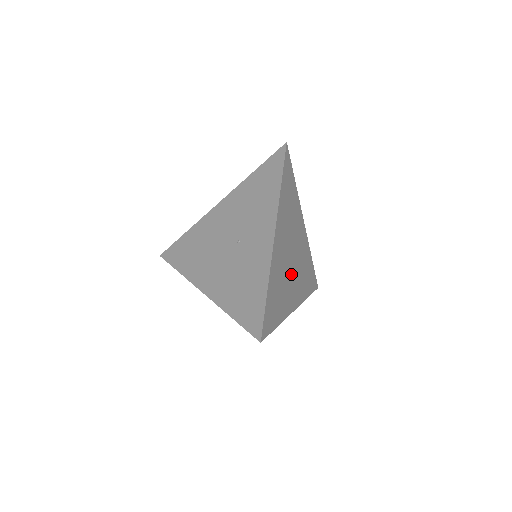
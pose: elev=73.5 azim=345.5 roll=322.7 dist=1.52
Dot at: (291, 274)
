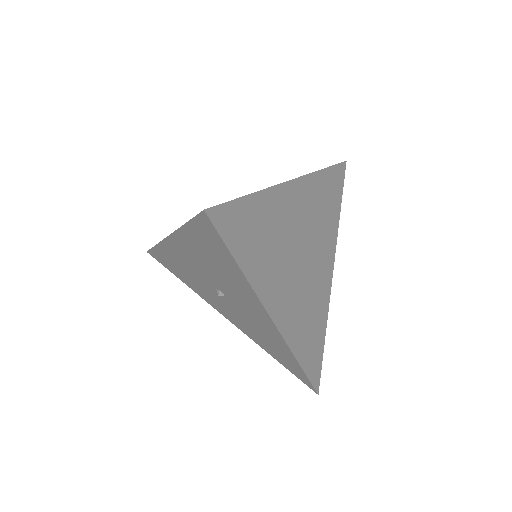
Dot at: (291, 270)
